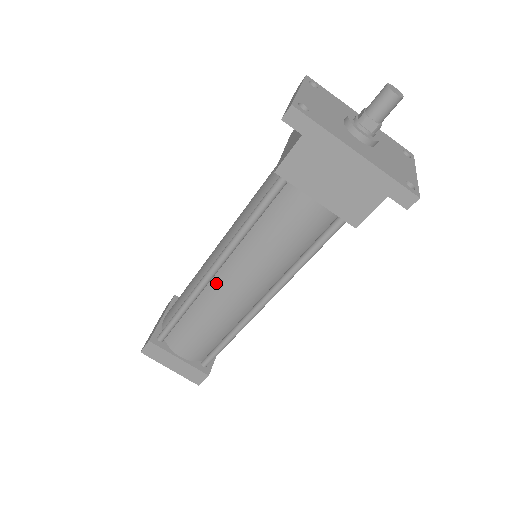
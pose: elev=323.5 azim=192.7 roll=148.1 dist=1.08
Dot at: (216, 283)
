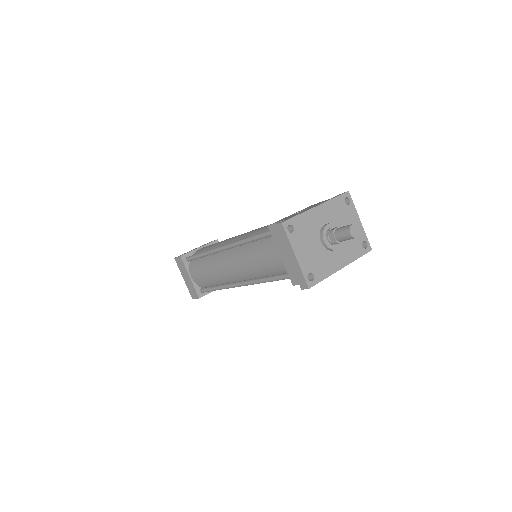
Dot at: occluded
